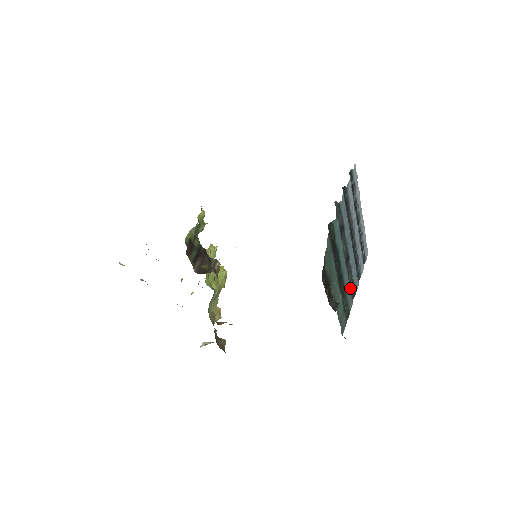
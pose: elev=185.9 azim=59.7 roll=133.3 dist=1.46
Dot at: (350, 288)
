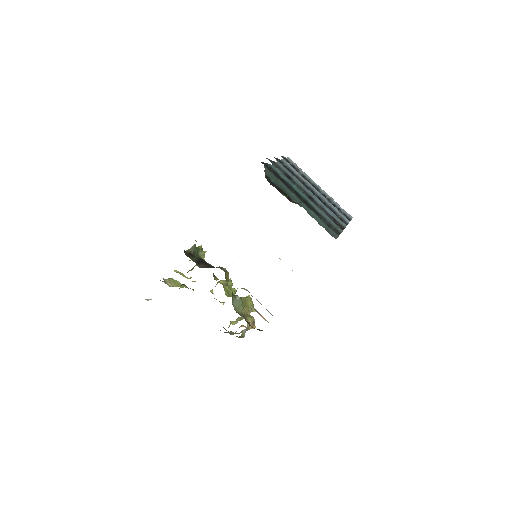
Dot at: (330, 219)
